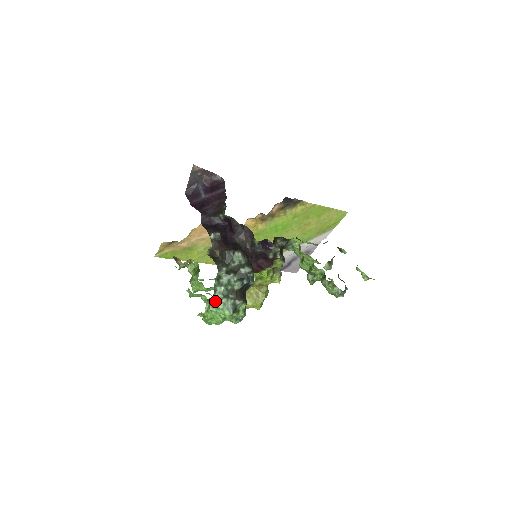
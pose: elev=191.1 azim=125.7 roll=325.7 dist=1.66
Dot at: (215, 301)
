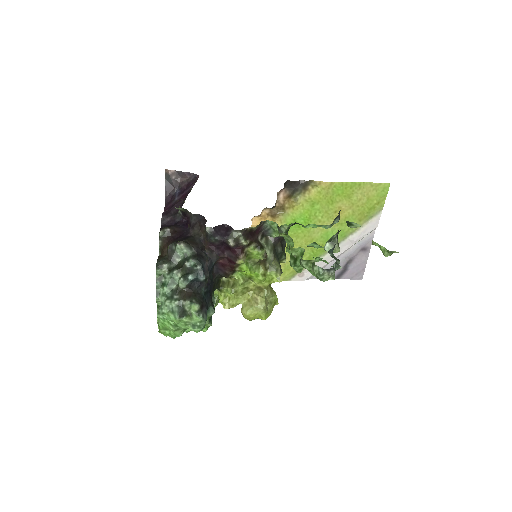
Dot at: (160, 306)
